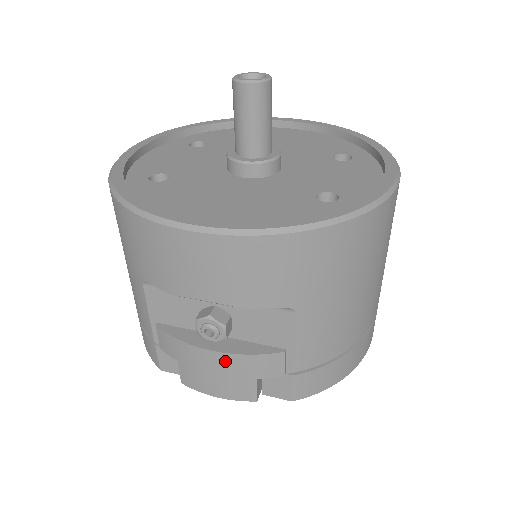
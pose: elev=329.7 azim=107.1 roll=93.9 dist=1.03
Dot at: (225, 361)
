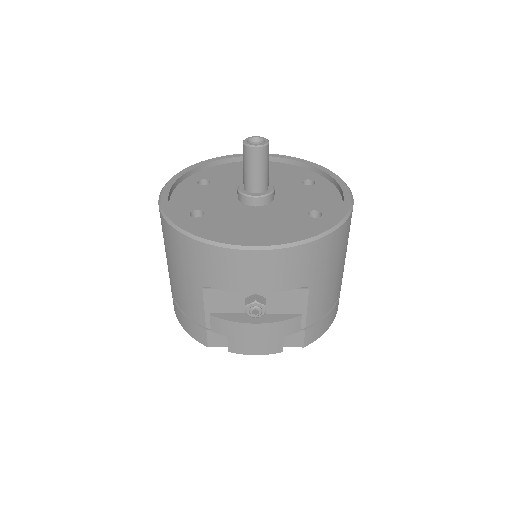
Dot at: (265, 329)
